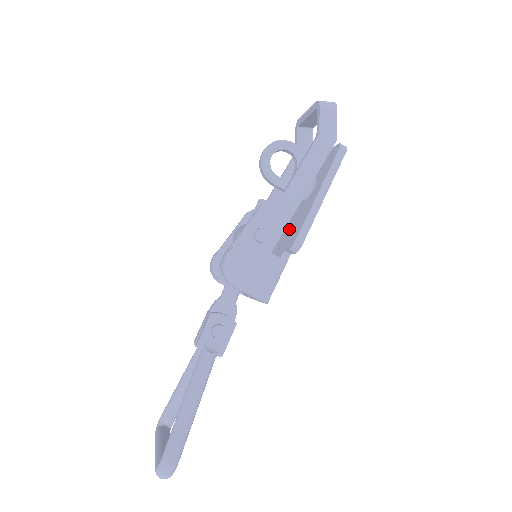
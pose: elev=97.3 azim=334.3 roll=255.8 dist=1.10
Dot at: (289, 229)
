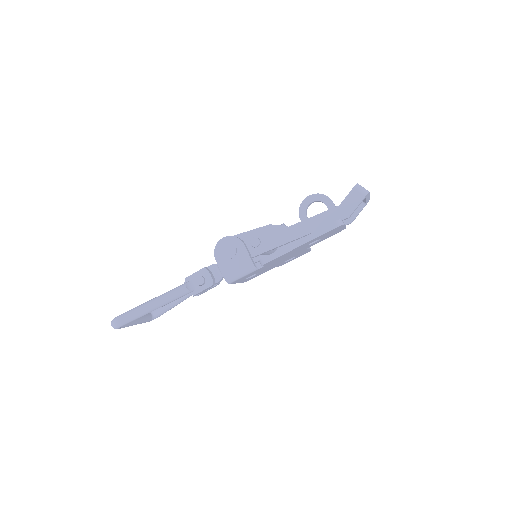
Dot at: occluded
